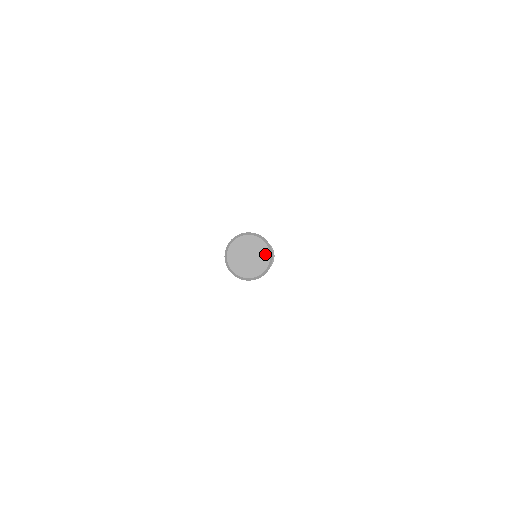
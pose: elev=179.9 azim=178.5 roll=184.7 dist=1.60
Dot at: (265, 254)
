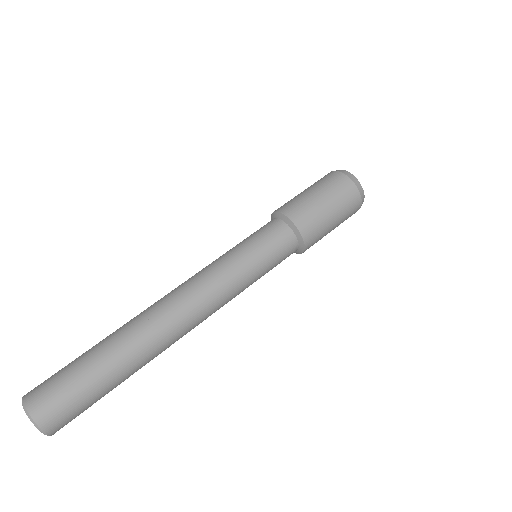
Dot at: (40, 429)
